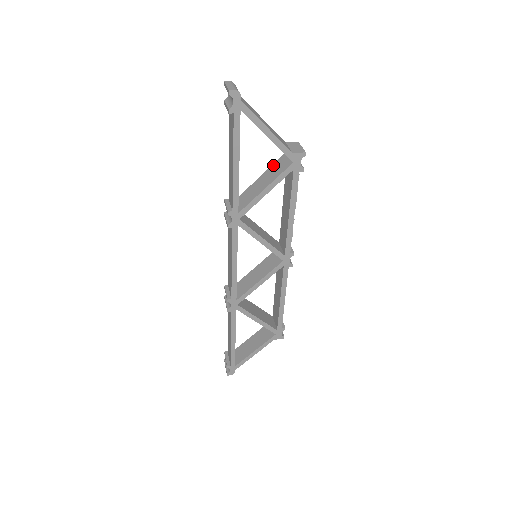
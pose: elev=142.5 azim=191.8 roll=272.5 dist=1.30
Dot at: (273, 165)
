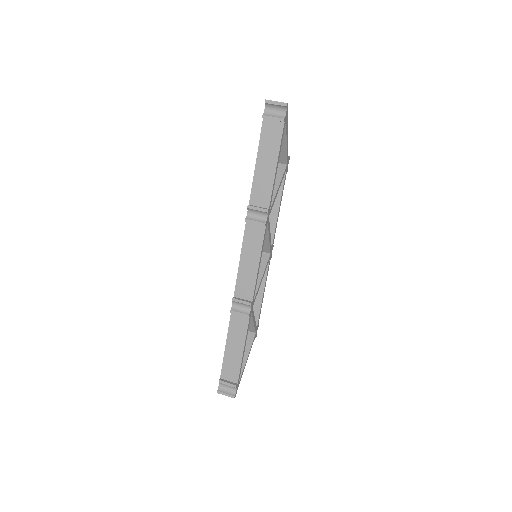
Dot at: occluded
